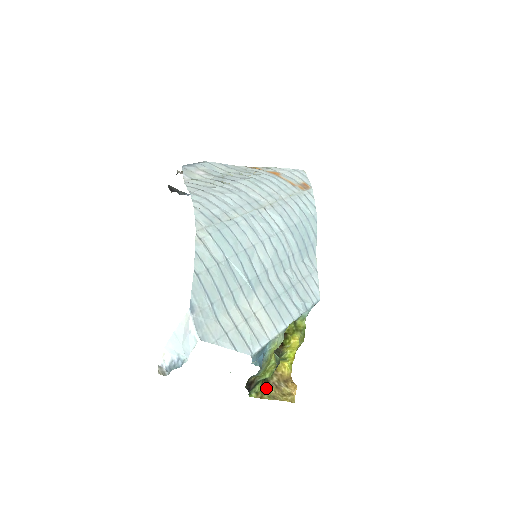
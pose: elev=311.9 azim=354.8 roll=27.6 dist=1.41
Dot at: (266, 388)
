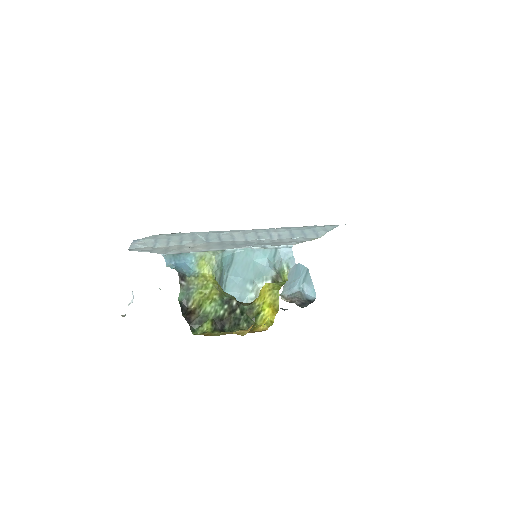
Dot at: (221, 333)
